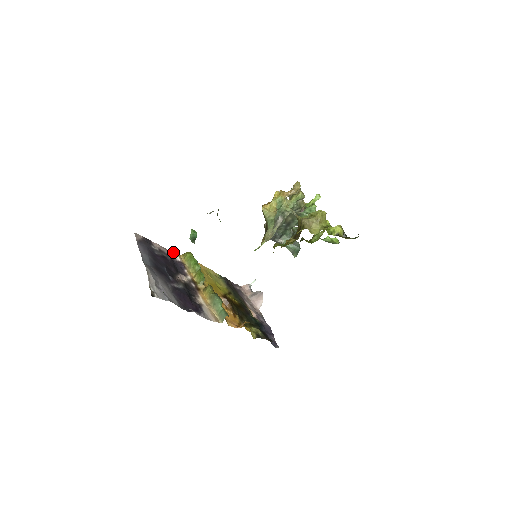
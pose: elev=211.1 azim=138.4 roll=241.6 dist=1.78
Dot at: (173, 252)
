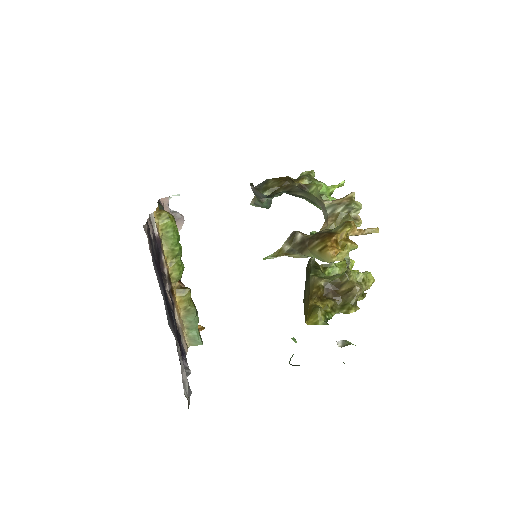
Dot at: (151, 214)
